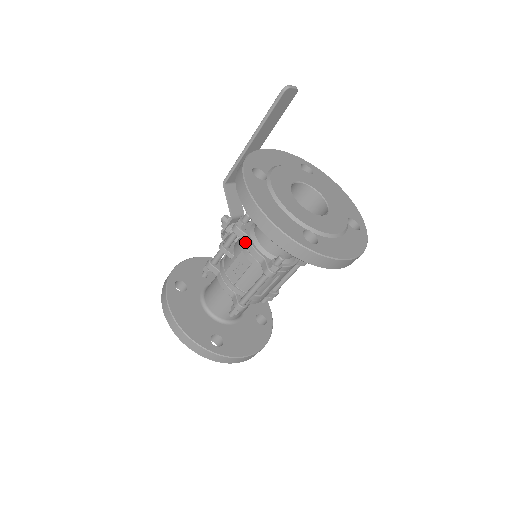
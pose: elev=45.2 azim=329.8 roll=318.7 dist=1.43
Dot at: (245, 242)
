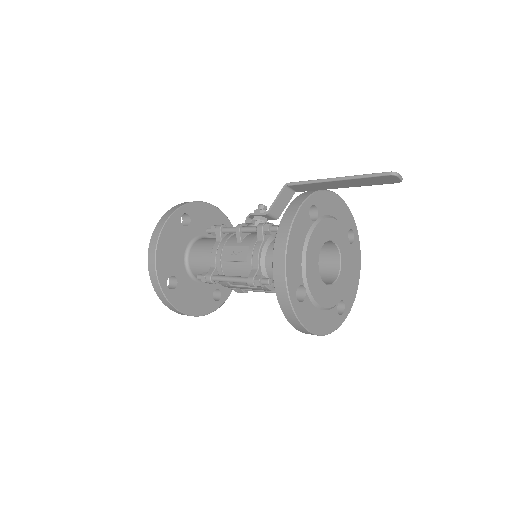
Dot at: (257, 243)
